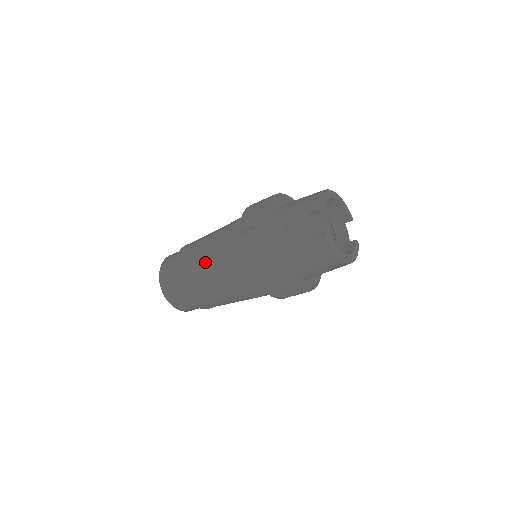
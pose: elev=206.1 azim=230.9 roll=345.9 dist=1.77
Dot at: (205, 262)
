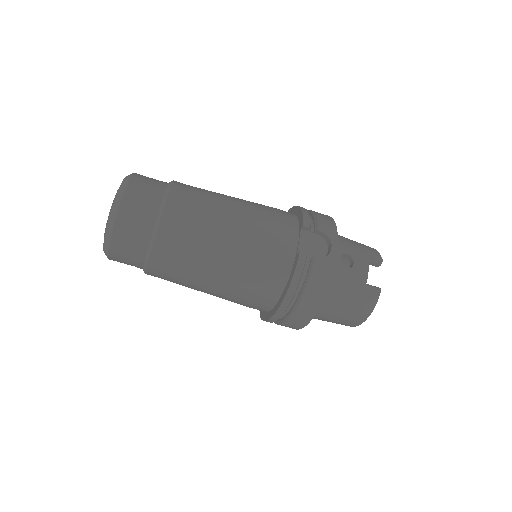
Dot at: (229, 223)
